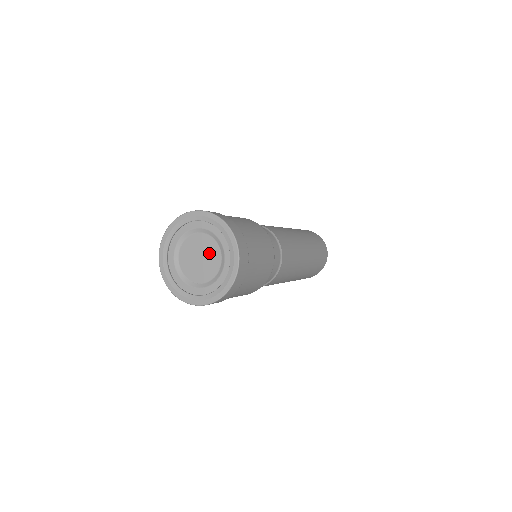
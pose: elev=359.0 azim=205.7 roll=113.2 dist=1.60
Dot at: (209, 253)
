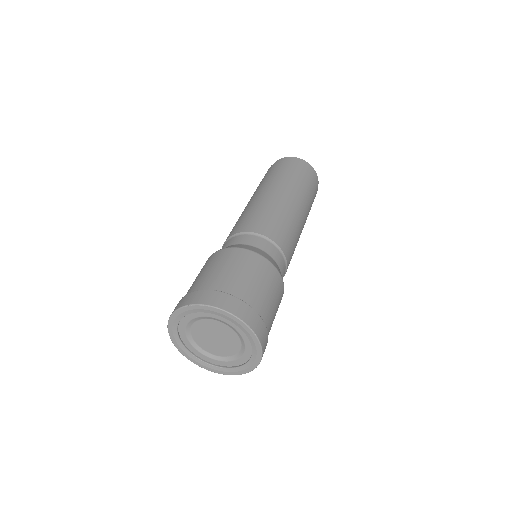
Dot at: (228, 343)
